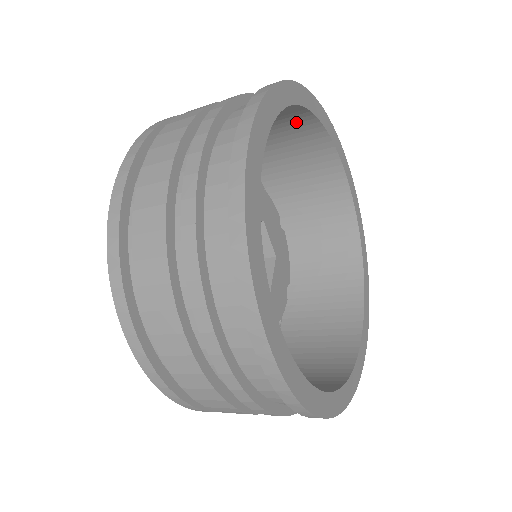
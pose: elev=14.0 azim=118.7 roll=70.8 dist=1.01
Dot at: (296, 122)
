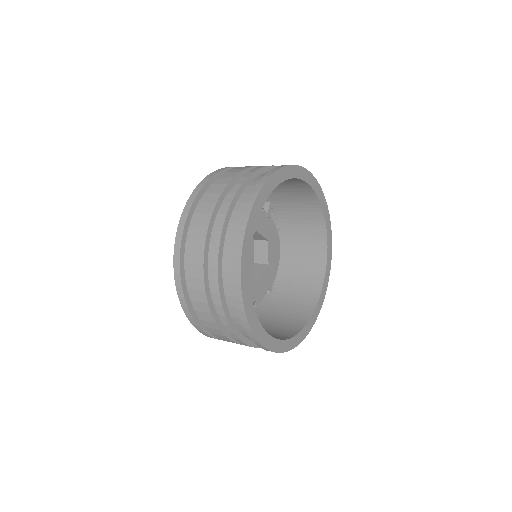
Dot at: occluded
